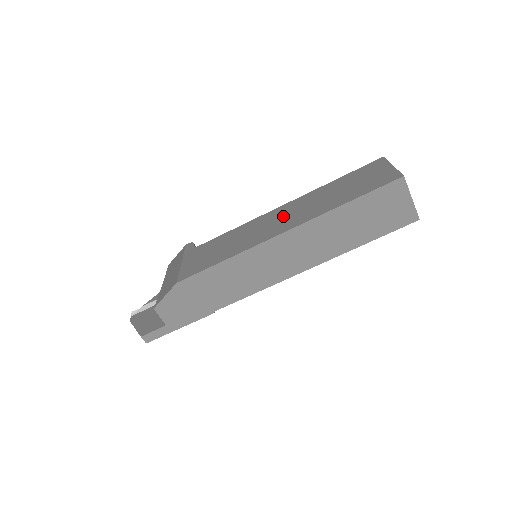
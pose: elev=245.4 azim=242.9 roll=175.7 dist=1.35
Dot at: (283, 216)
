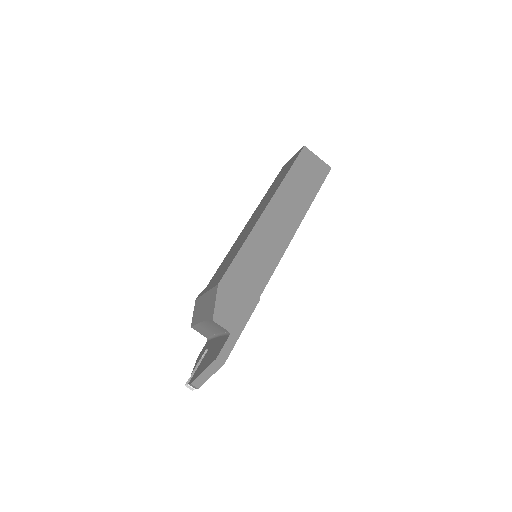
Dot at: (254, 216)
